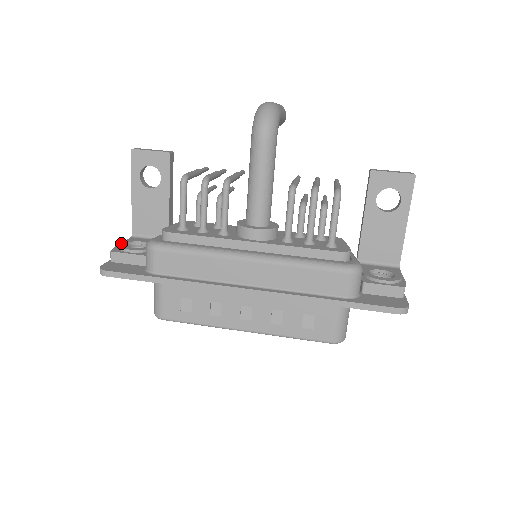
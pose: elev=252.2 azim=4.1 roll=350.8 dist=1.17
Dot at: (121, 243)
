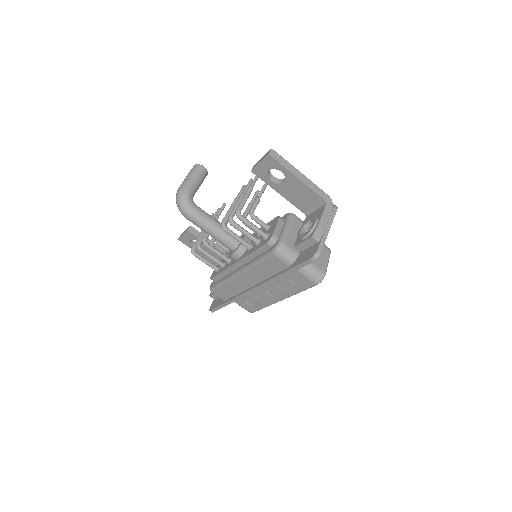
Dot at: occluded
